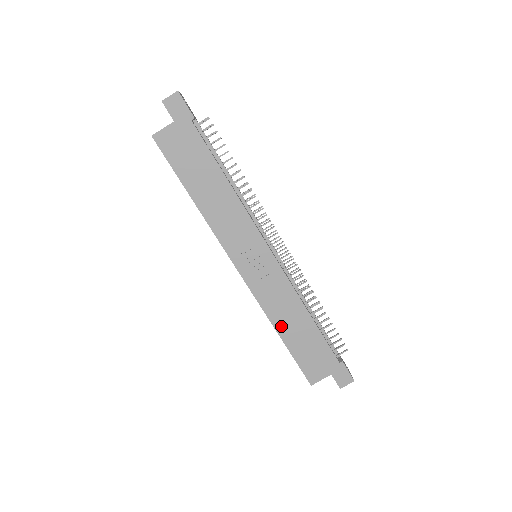
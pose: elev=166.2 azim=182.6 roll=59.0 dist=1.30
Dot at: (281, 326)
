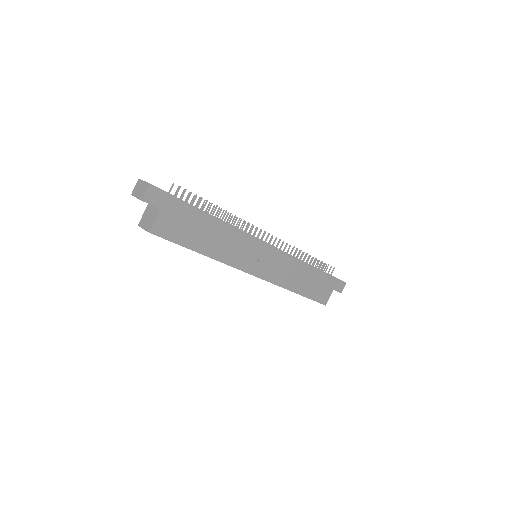
Dot at: (295, 287)
